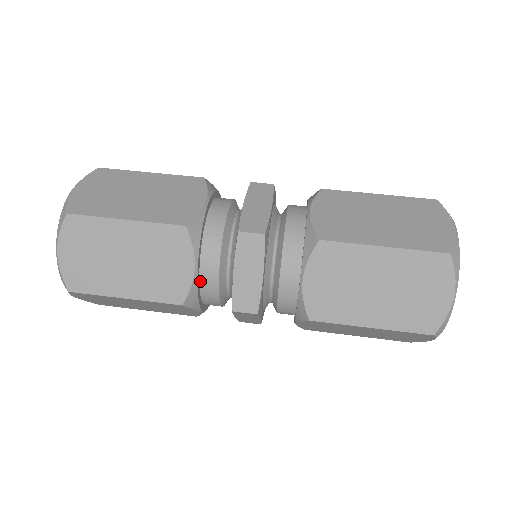
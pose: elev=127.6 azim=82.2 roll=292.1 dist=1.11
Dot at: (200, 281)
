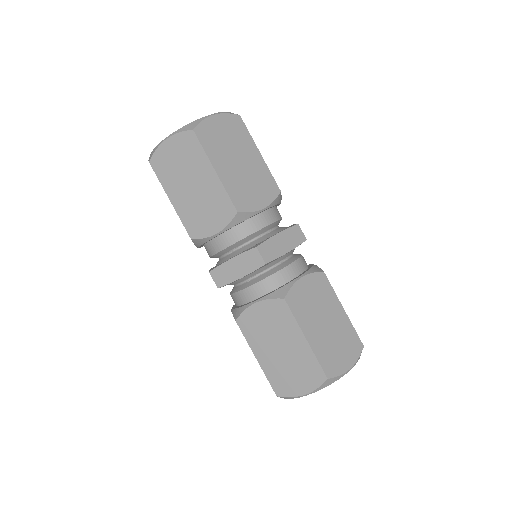
Dot at: (213, 239)
